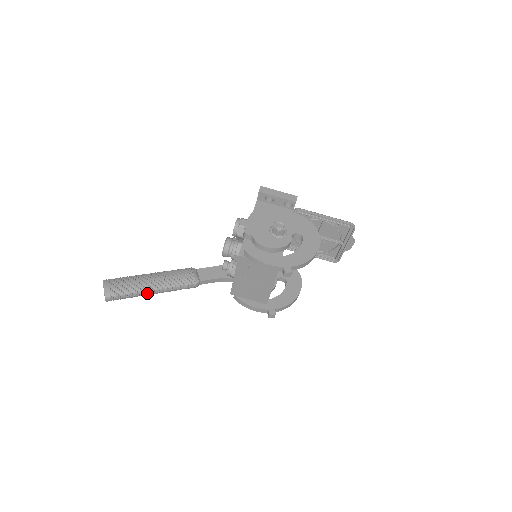
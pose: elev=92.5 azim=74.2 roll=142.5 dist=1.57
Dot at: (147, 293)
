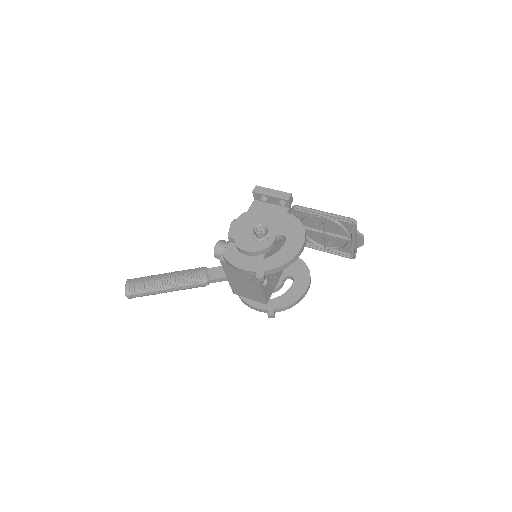
Dot at: (161, 292)
